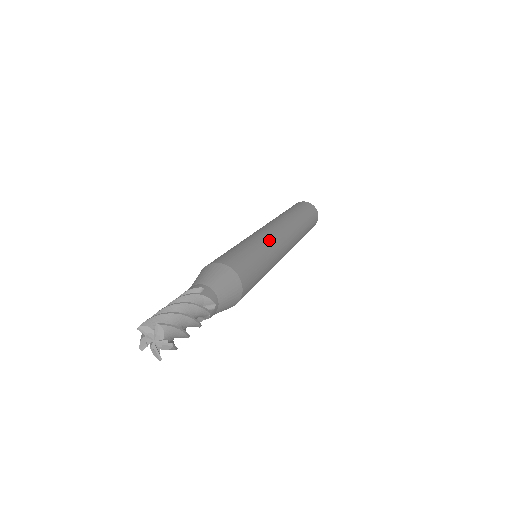
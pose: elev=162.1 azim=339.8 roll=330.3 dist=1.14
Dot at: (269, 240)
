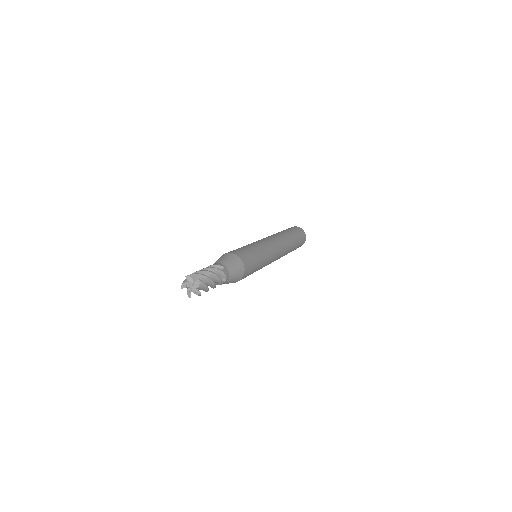
Dot at: (269, 250)
